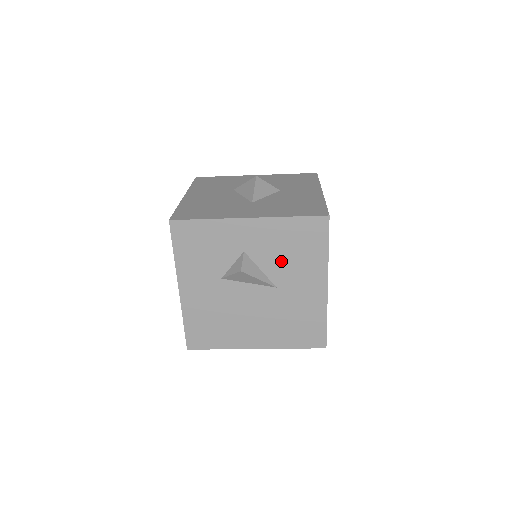
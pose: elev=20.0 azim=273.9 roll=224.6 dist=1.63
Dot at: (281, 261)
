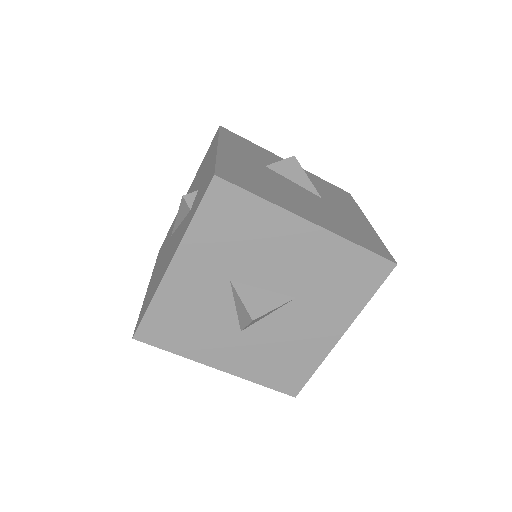
Dot at: (321, 189)
